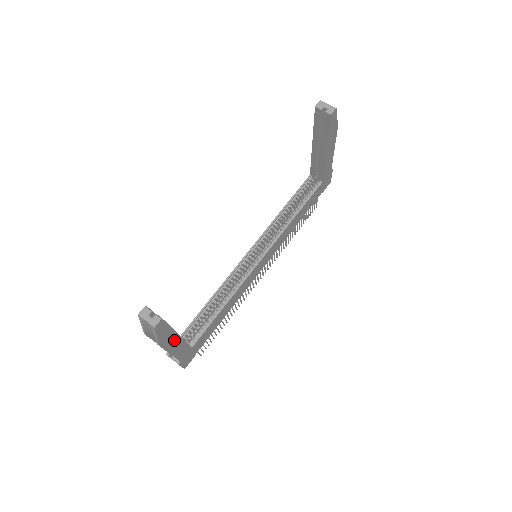
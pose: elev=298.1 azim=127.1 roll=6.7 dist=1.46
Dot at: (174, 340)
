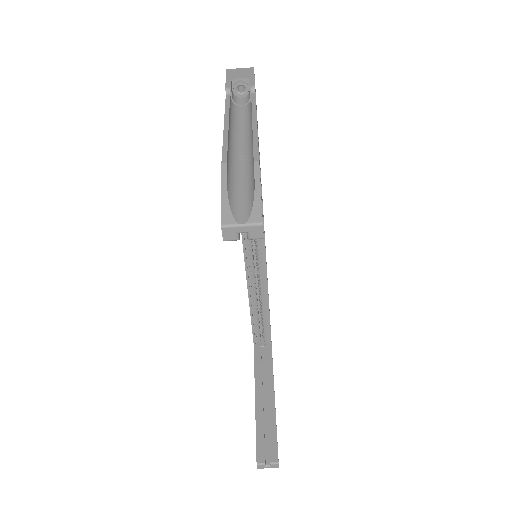
Dot at: occluded
